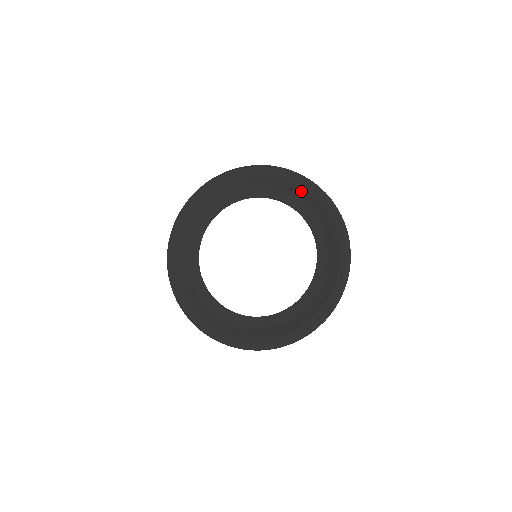
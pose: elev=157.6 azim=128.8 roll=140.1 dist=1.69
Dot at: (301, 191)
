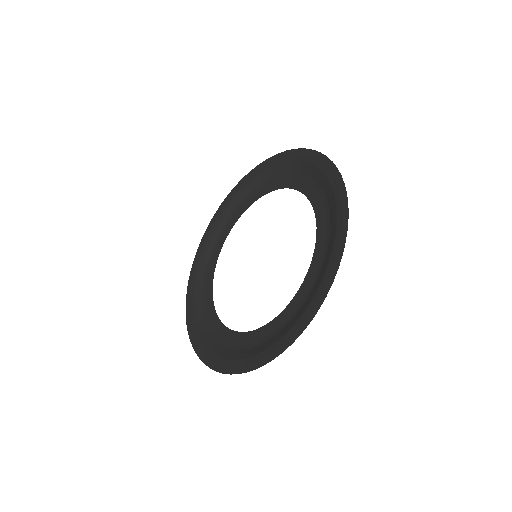
Dot at: (324, 181)
